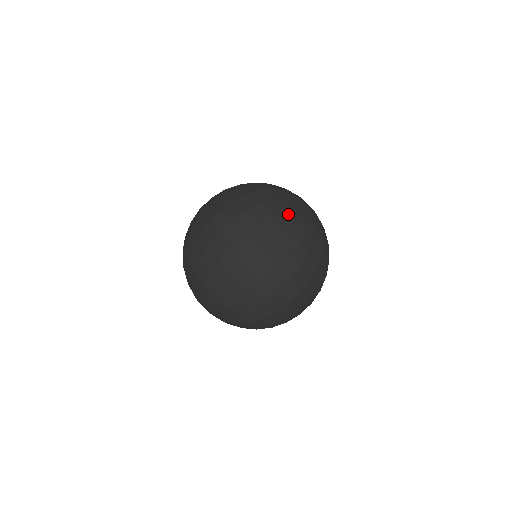
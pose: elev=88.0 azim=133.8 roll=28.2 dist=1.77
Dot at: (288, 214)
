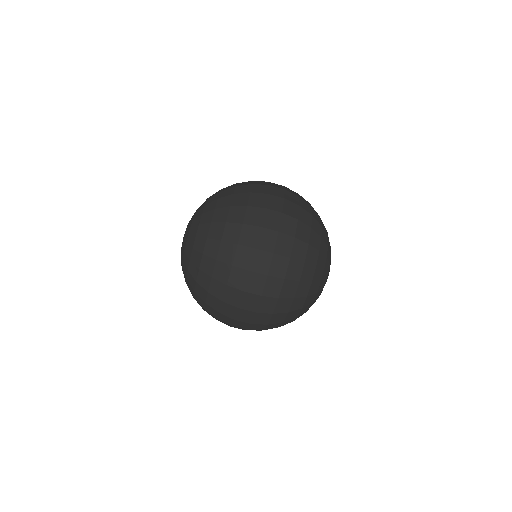
Dot at: (320, 231)
